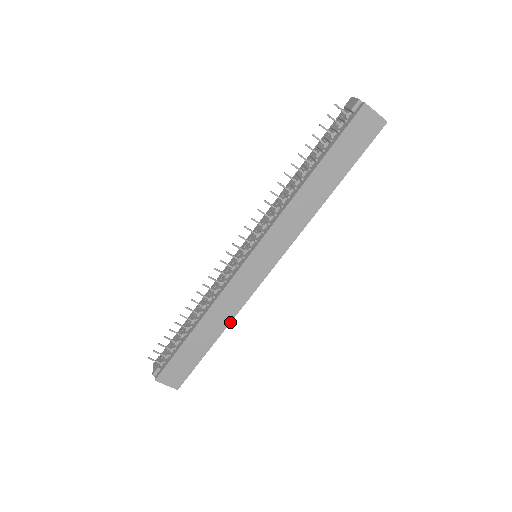
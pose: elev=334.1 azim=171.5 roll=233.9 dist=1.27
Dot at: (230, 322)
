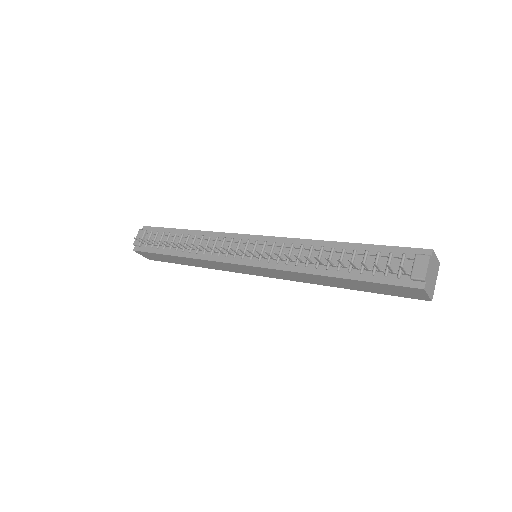
Dot at: (208, 268)
